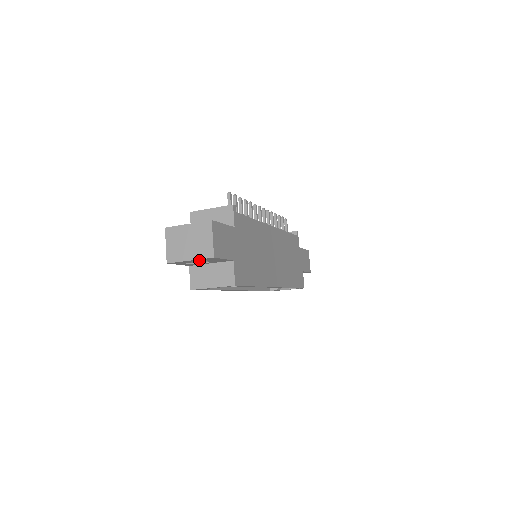
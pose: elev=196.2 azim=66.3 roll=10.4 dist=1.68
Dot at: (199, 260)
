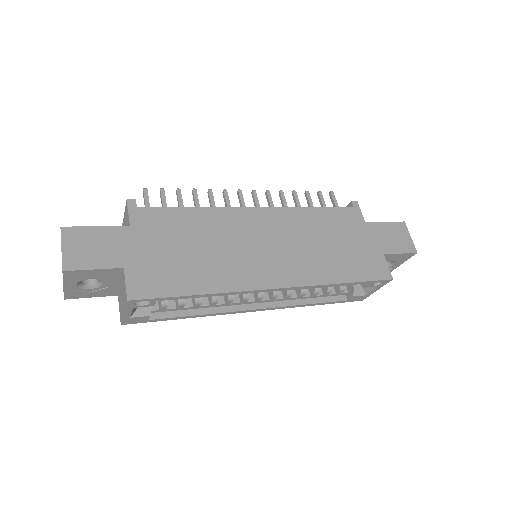
Dot at: (78, 282)
